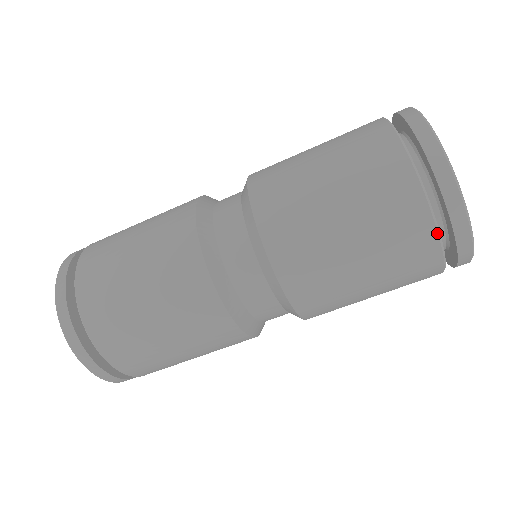
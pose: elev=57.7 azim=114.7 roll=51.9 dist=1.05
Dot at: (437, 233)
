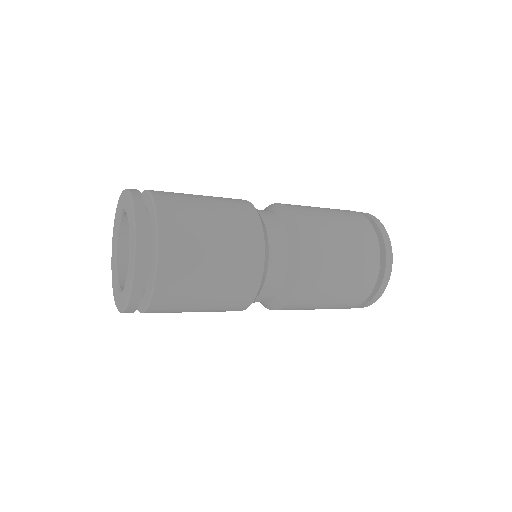
Dot at: occluded
